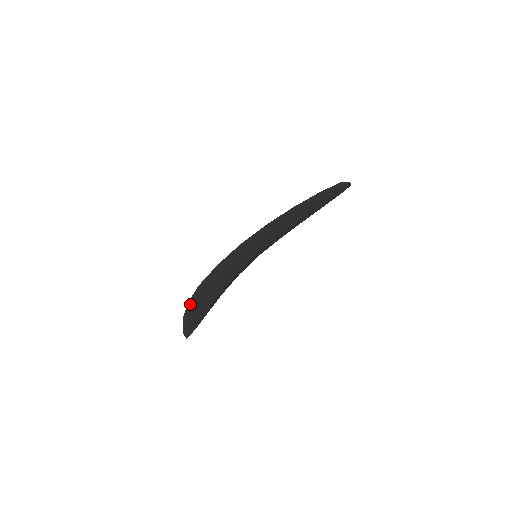
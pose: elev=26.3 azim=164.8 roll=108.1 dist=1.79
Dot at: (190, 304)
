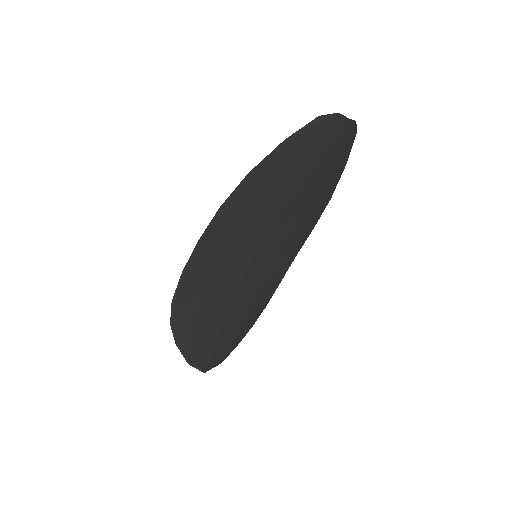
Dot at: (175, 326)
